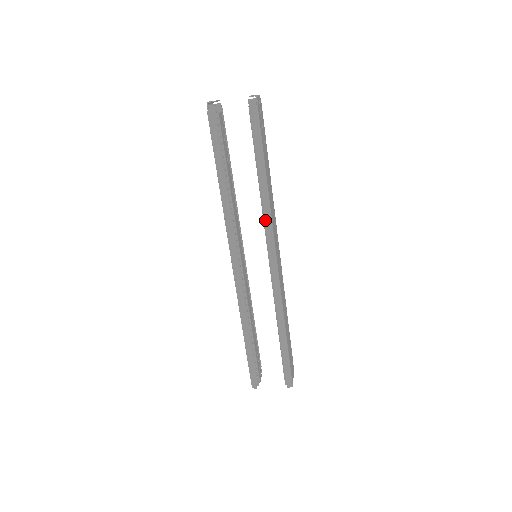
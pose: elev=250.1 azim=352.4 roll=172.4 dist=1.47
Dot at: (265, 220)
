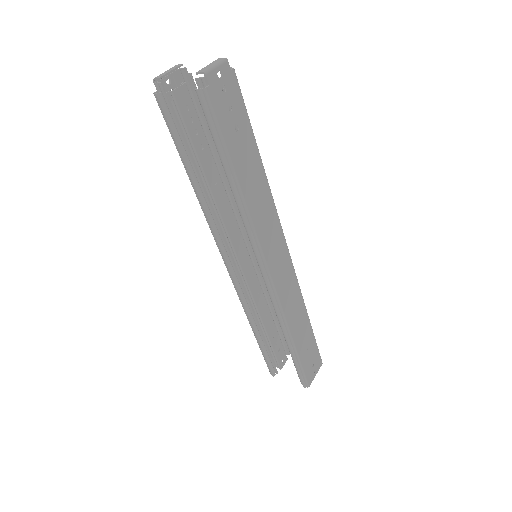
Dot at: (246, 230)
